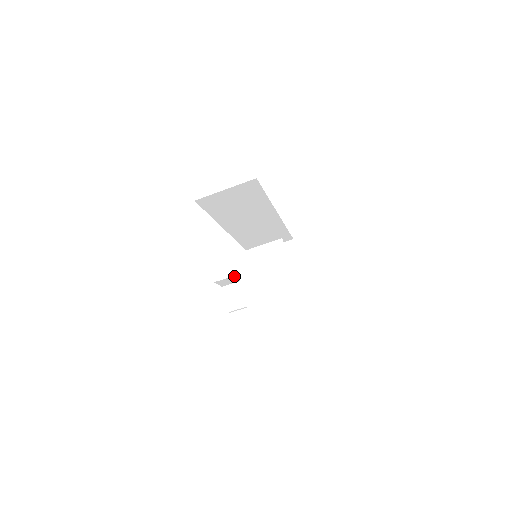
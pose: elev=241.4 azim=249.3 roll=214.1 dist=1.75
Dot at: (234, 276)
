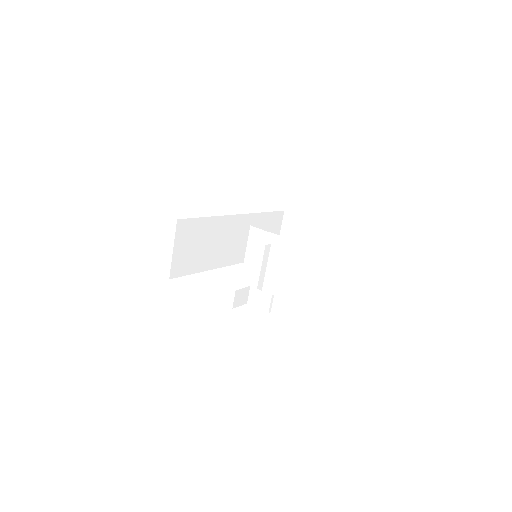
Dot at: occluded
